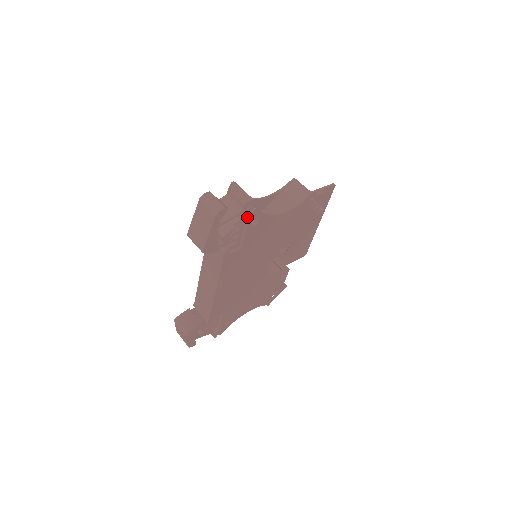
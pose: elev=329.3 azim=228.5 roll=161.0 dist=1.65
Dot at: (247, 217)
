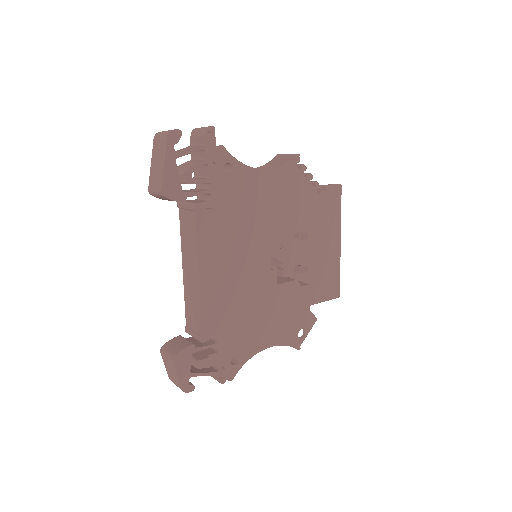
Dot at: (212, 154)
